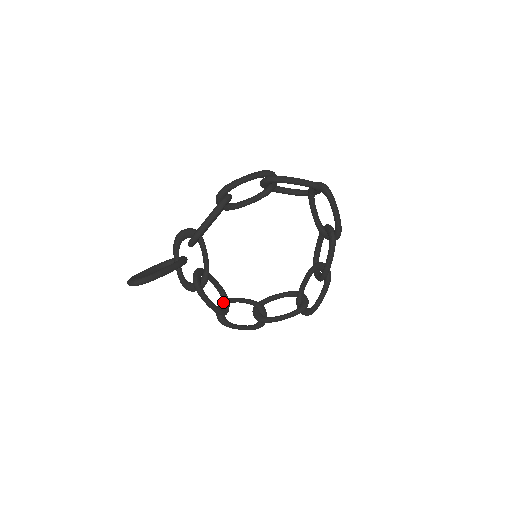
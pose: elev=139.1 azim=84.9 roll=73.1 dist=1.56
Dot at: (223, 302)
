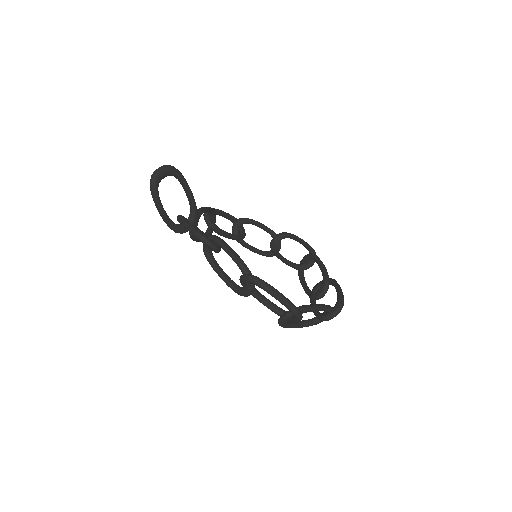
Dot at: occluded
